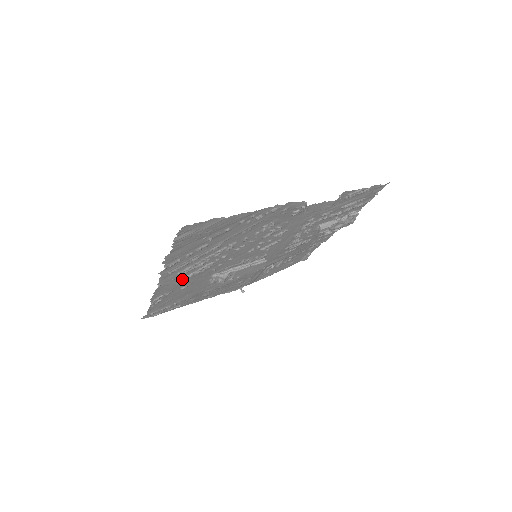
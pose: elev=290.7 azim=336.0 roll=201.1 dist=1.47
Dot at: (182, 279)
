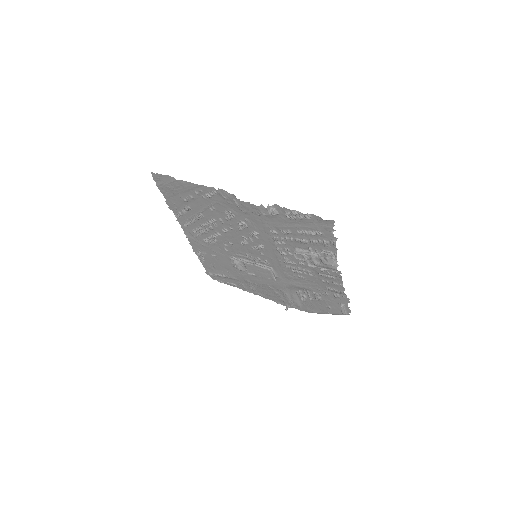
Dot at: (203, 242)
